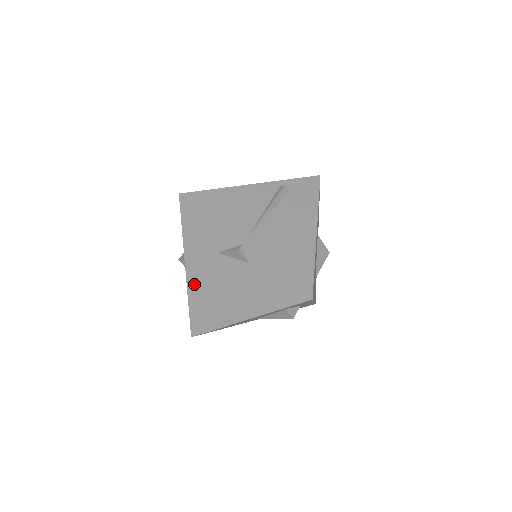
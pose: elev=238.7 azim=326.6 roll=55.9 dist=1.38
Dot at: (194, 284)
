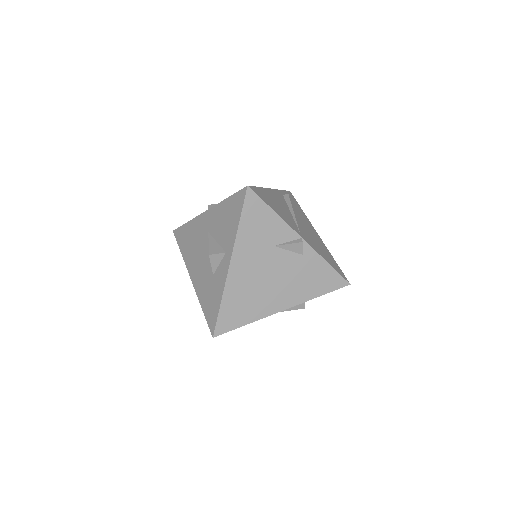
Dot at: (236, 278)
